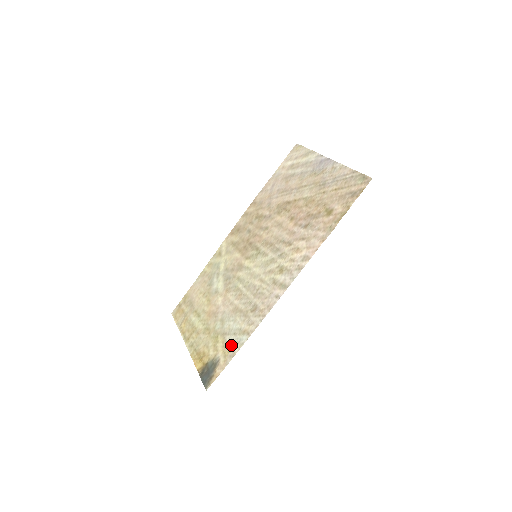
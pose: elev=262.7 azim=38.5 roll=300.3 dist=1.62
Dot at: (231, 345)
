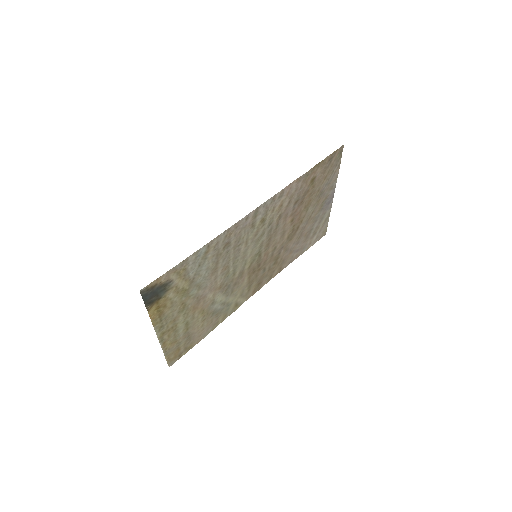
Dot at: (190, 267)
